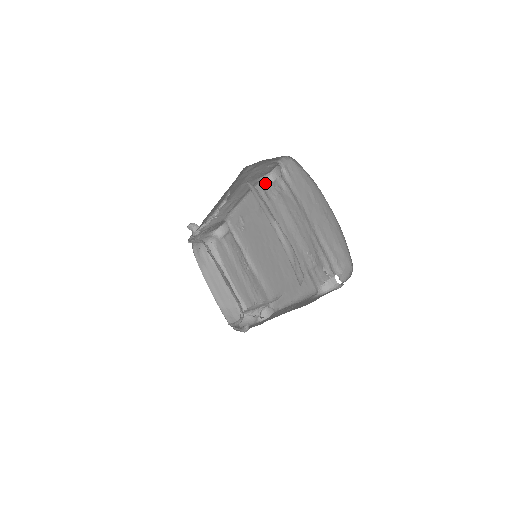
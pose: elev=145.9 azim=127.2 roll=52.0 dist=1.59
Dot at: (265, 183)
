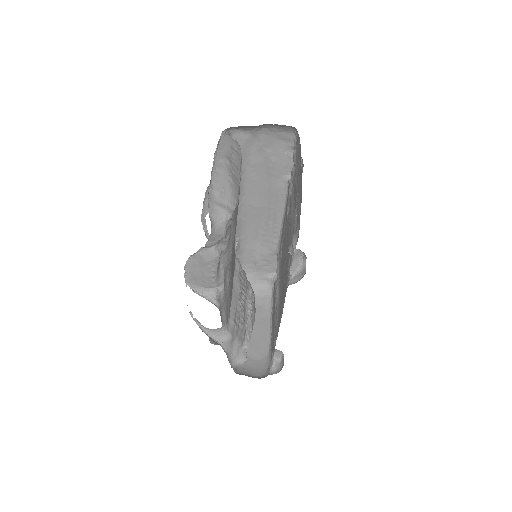
Dot at: occluded
